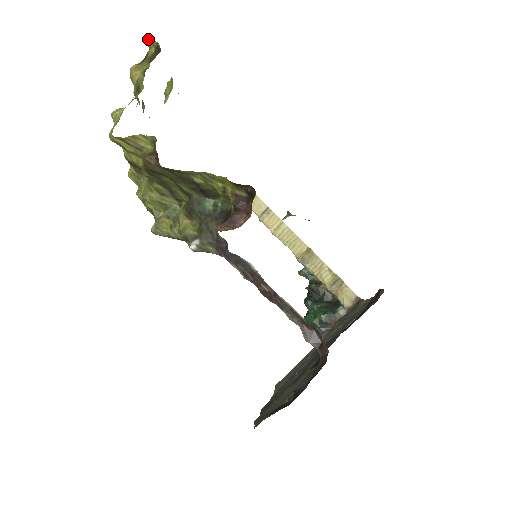
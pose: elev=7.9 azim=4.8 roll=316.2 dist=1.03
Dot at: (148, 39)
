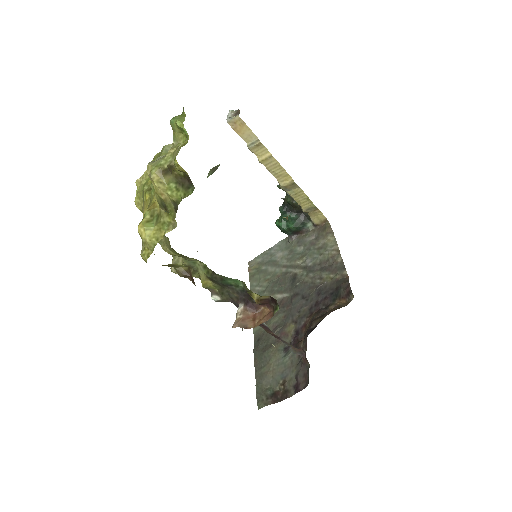
Dot at: (176, 166)
